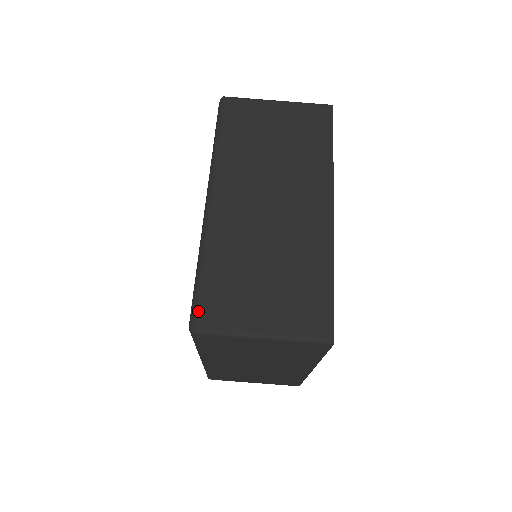
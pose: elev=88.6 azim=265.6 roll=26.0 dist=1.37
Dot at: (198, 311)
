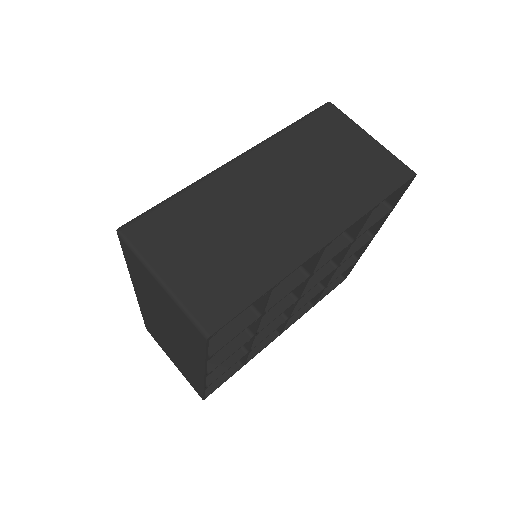
Dot at: (137, 221)
